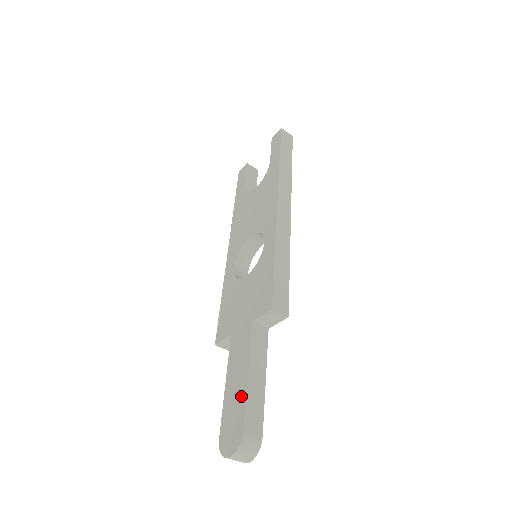
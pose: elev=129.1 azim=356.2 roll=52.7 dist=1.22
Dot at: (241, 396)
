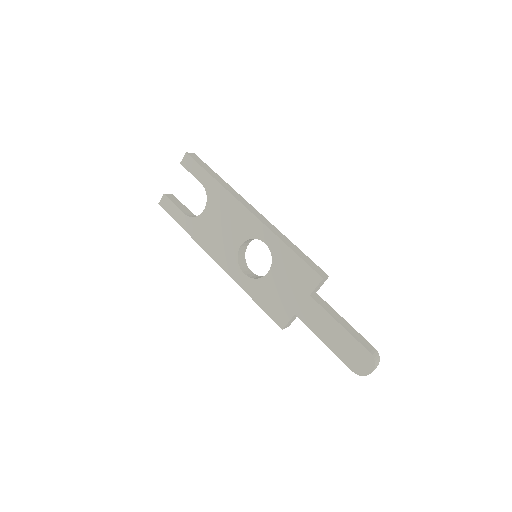
Dot at: (348, 339)
